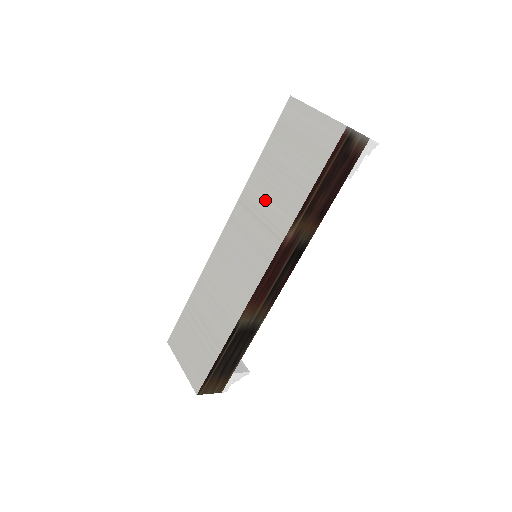
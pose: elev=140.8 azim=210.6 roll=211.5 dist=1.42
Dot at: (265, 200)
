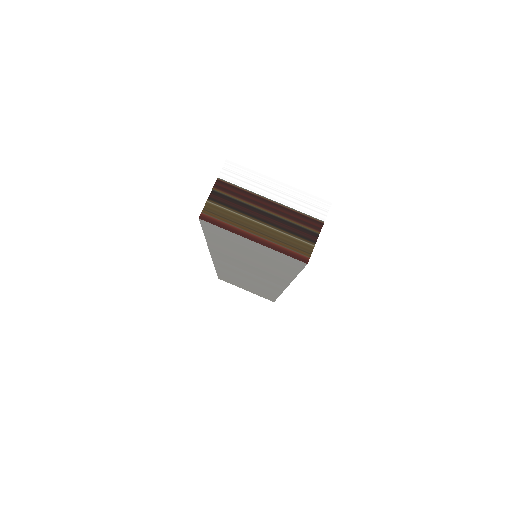
Dot at: (245, 263)
